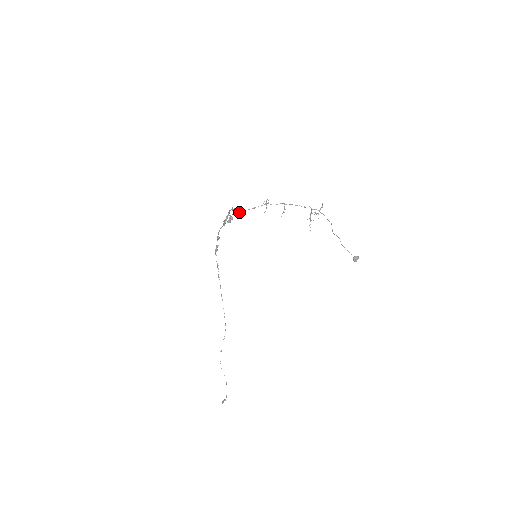
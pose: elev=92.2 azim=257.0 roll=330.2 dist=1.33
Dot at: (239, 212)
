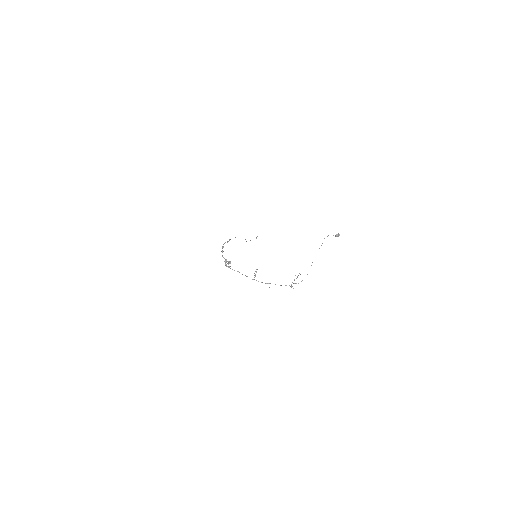
Dot at: occluded
